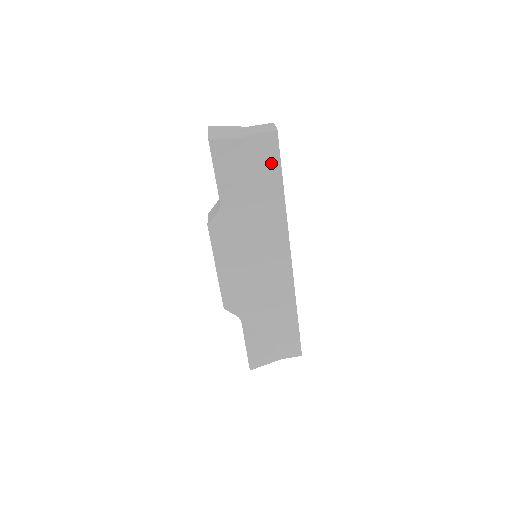
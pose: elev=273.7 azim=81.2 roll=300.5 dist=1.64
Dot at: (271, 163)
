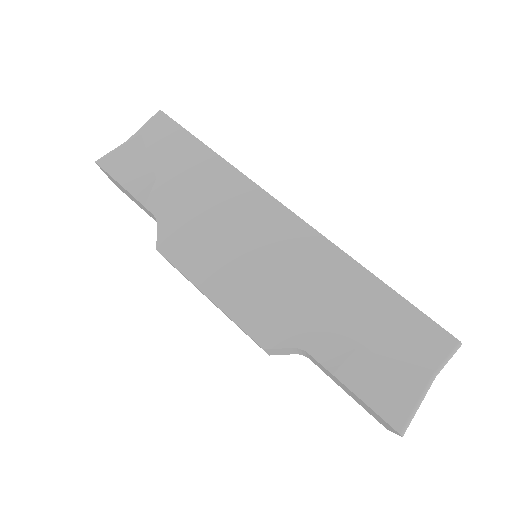
Dot at: (177, 138)
